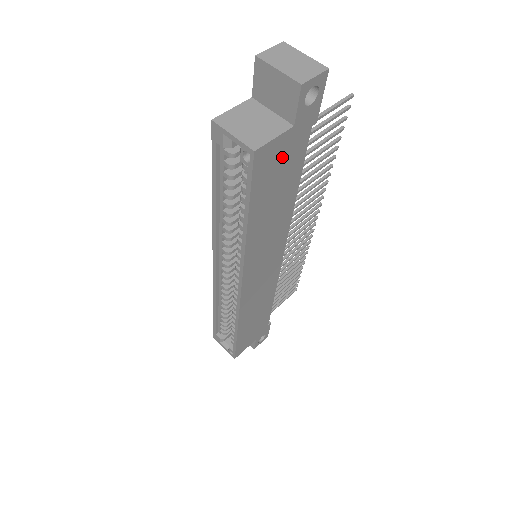
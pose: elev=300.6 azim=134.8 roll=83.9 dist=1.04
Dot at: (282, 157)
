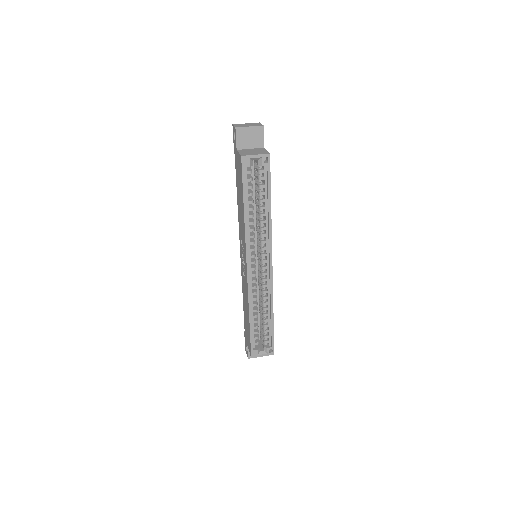
Dot at: occluded
